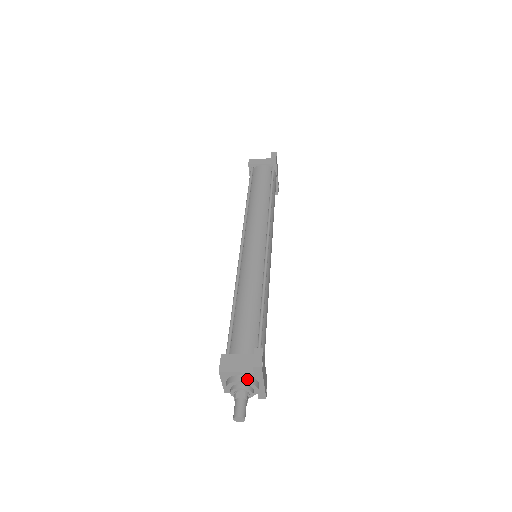
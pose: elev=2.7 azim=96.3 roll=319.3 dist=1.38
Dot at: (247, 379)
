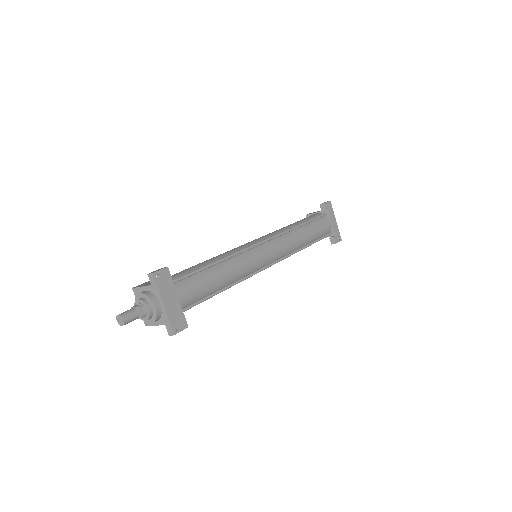
Dot at: (146, 292)
